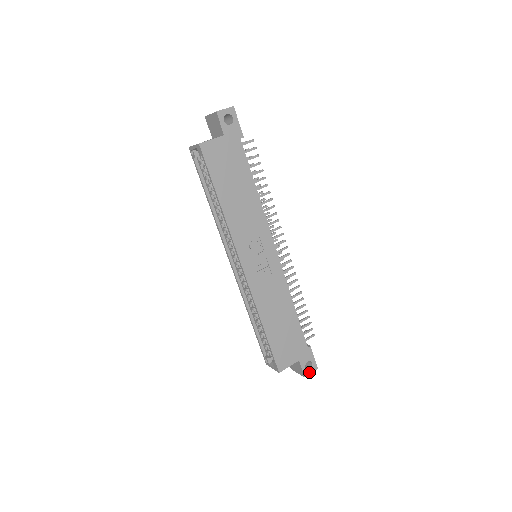
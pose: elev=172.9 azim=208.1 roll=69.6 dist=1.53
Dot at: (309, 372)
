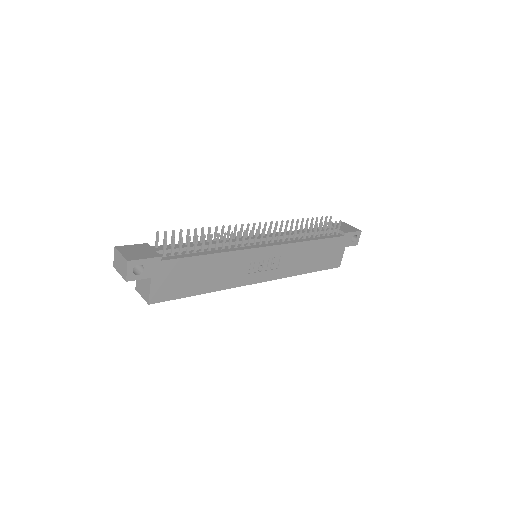
Dot at: (358, 240)
